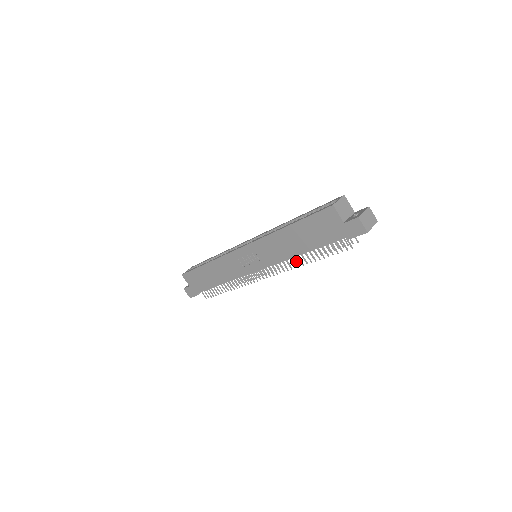
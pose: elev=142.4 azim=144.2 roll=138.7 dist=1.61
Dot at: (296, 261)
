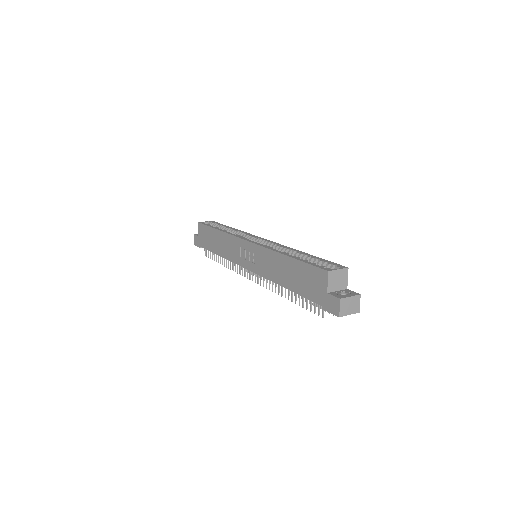
Dot at: (279, 288)
